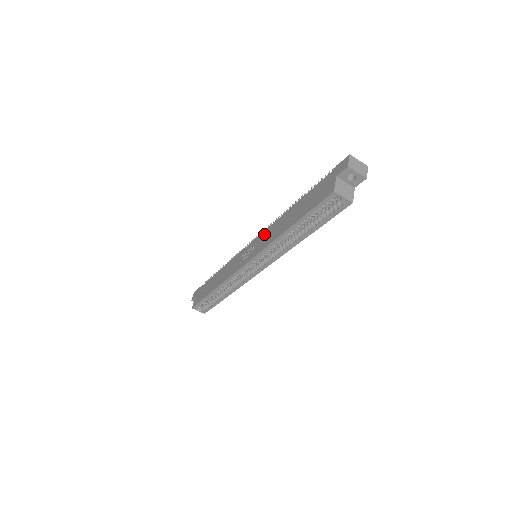
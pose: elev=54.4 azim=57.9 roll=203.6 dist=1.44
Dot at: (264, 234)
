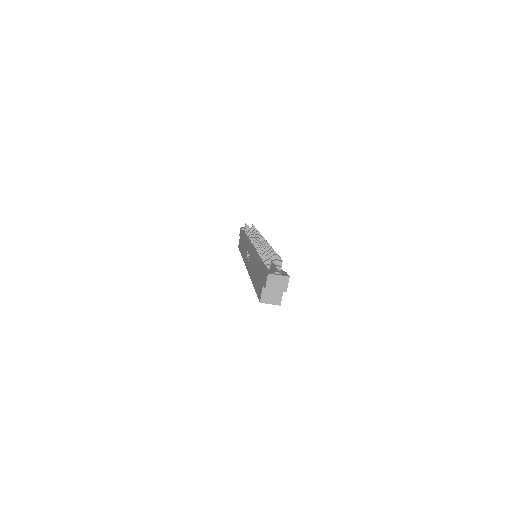
Dot at: (251, 254)
